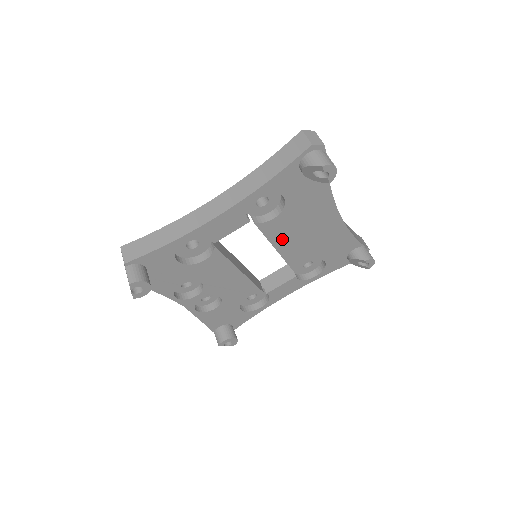
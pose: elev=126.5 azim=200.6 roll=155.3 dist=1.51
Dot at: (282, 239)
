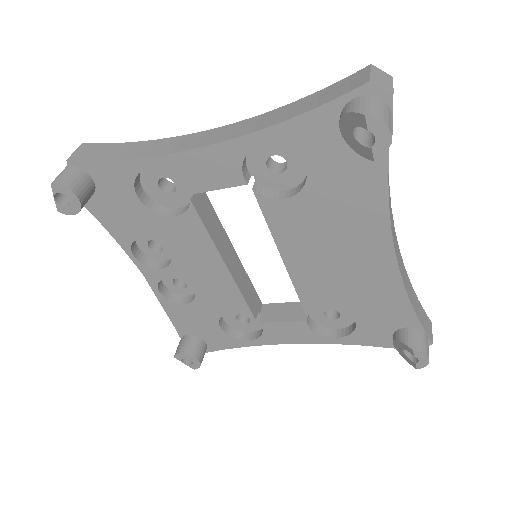
Dot at: (293, 244)
